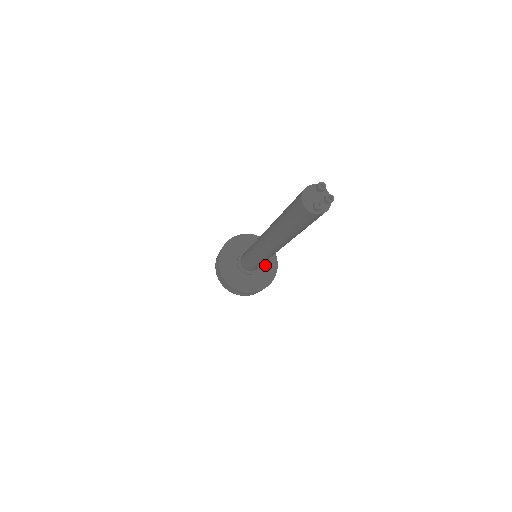
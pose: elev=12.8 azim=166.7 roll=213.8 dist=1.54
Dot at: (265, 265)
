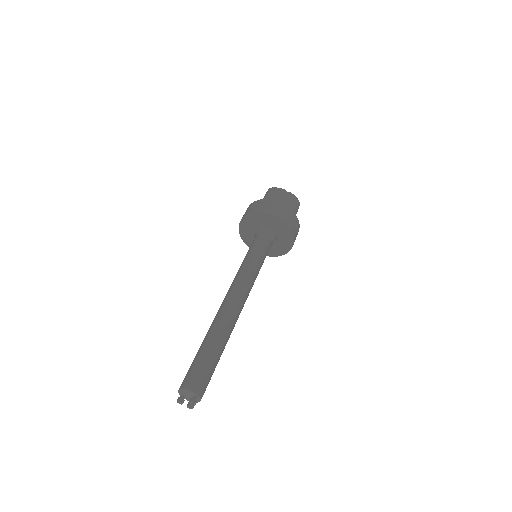
Dot at: (274, 247)
